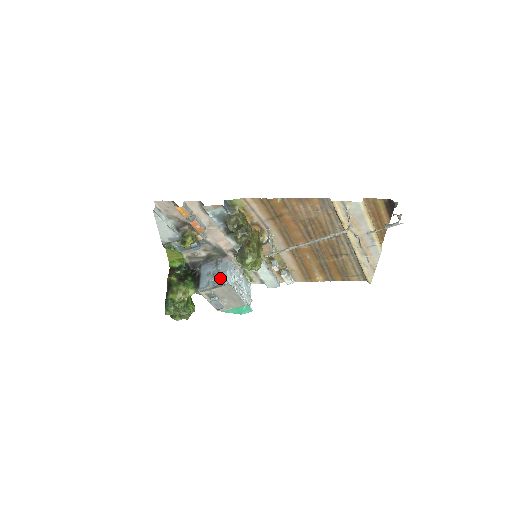
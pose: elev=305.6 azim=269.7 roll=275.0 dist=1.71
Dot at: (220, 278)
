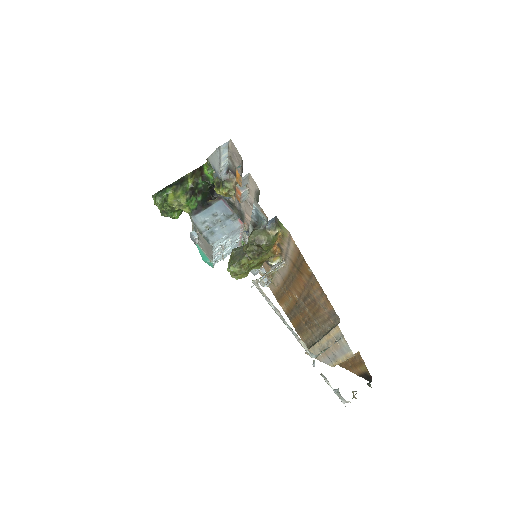
Dot at: (214, 233)
